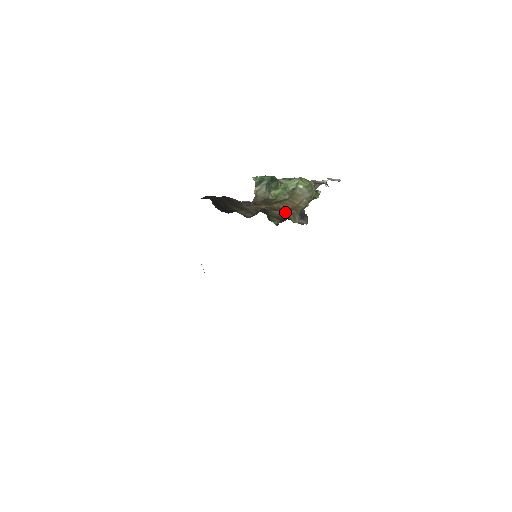
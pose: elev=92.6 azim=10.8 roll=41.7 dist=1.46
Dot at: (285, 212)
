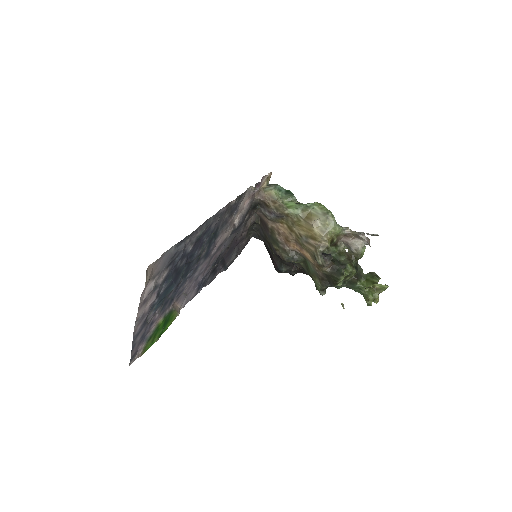
Dot at: (309, 246)
